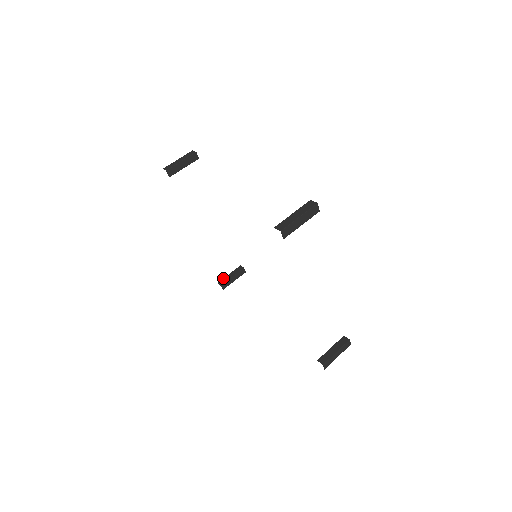
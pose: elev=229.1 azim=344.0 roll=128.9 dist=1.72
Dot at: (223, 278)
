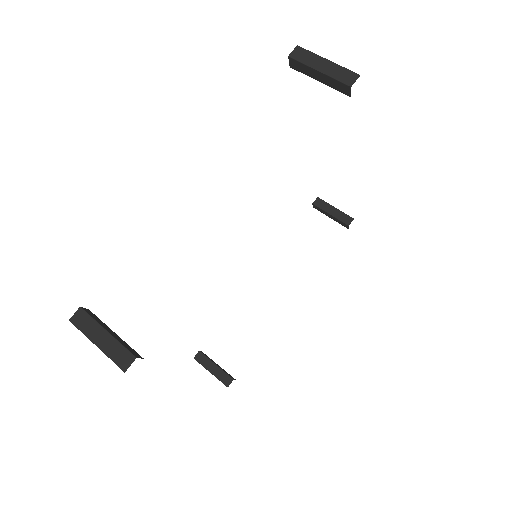
Dot at: occluded
